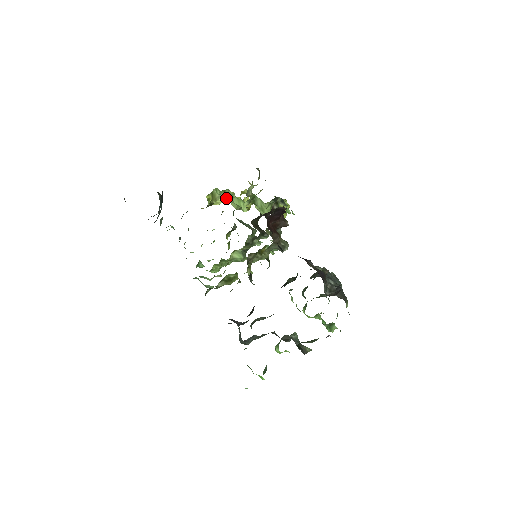
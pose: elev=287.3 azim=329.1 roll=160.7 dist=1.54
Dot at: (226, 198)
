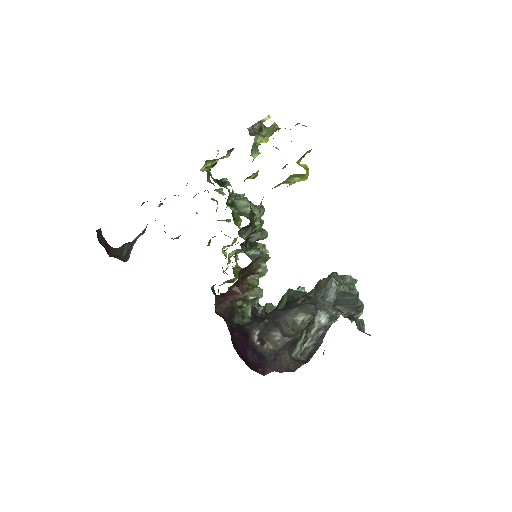
Dot at: occluded
